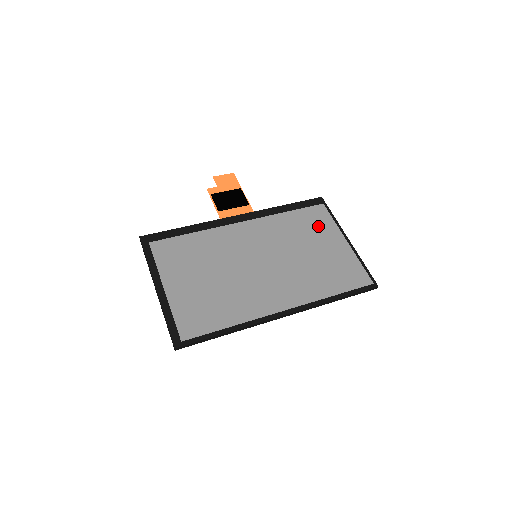
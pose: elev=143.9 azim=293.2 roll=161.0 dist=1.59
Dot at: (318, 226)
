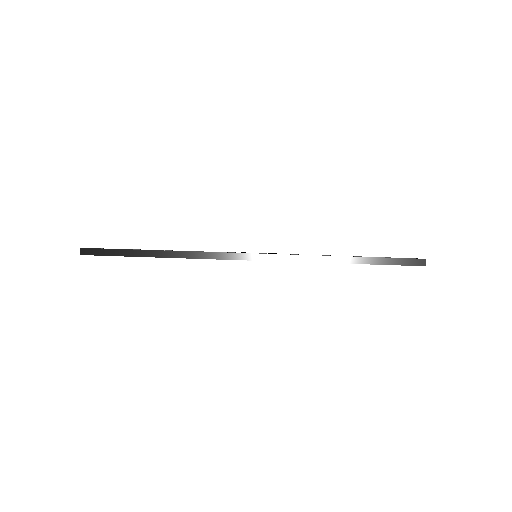
Dot at: occluded
